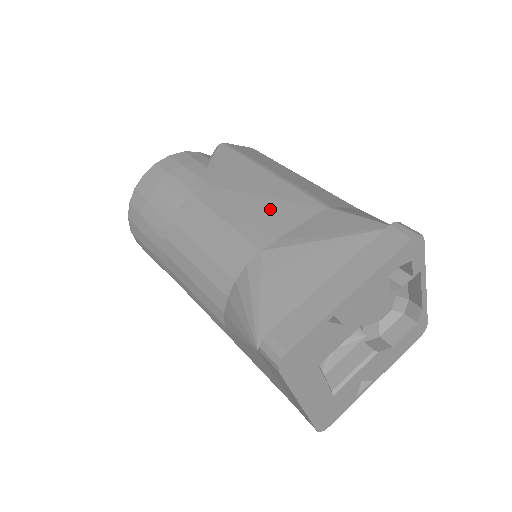
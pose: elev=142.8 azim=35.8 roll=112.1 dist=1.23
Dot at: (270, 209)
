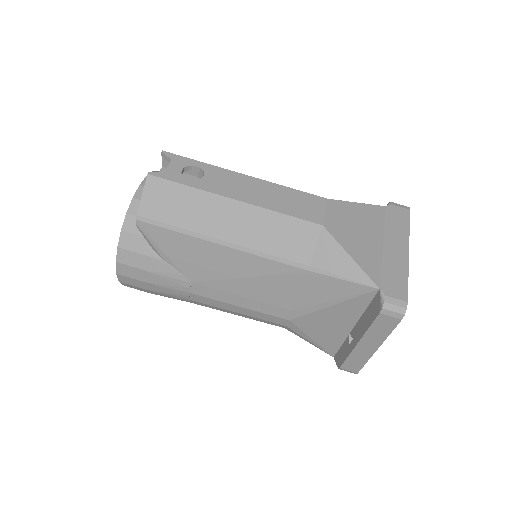
Dot at: (264, 288)
